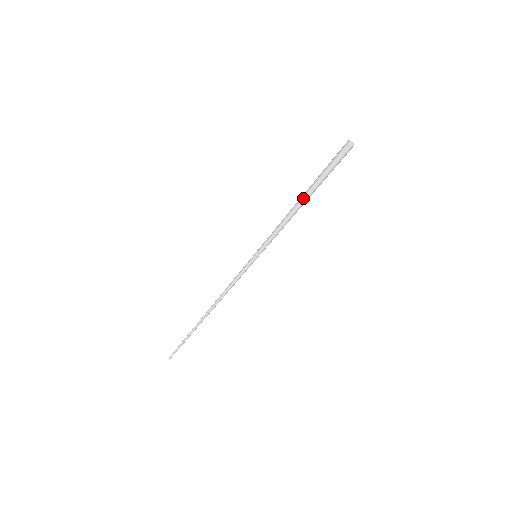
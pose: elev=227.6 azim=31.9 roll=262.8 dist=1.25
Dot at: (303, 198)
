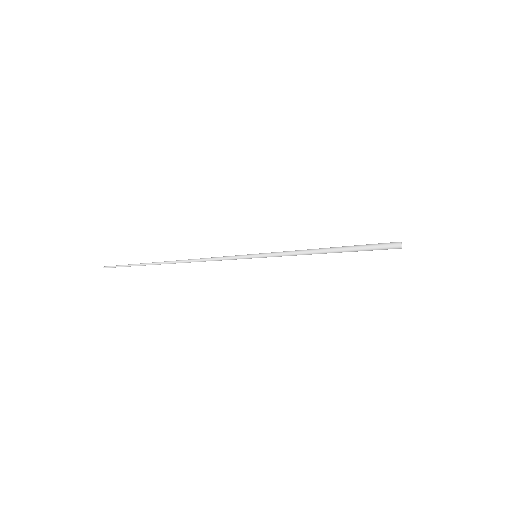
Dot at: (333, 250)
